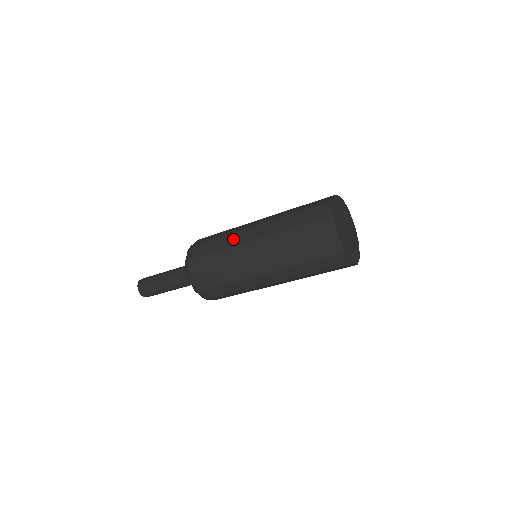
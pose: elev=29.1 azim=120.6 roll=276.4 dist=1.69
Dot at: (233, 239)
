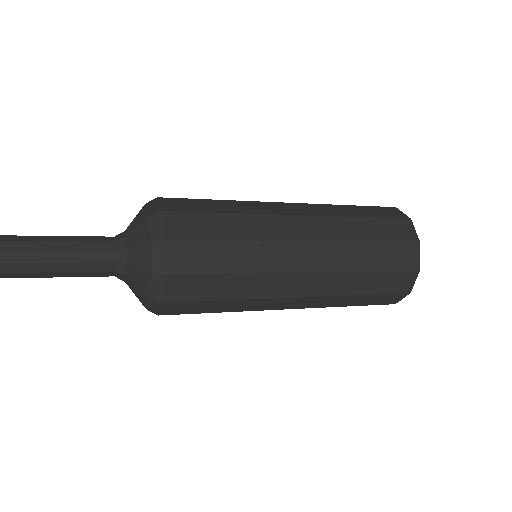
Dot at: (263, 226)
